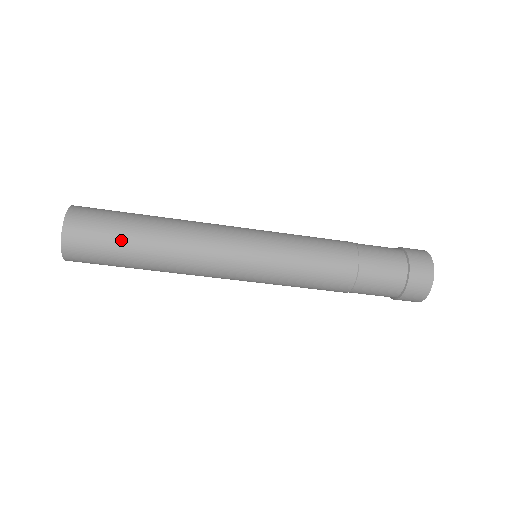
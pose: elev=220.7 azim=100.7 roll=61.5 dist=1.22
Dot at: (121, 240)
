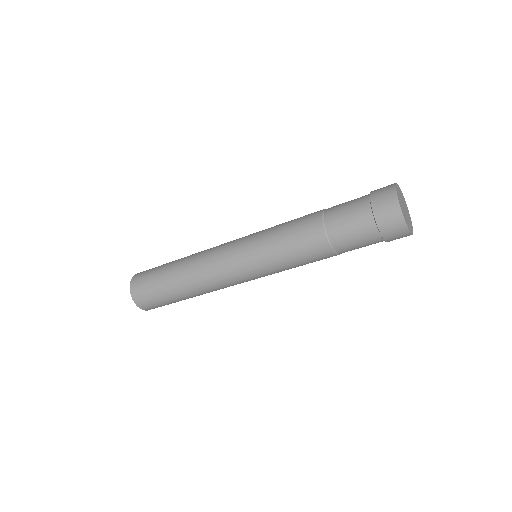
Dot at: (166, 297)
